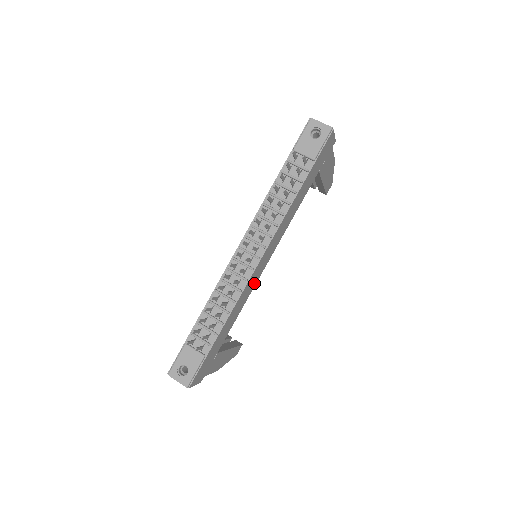
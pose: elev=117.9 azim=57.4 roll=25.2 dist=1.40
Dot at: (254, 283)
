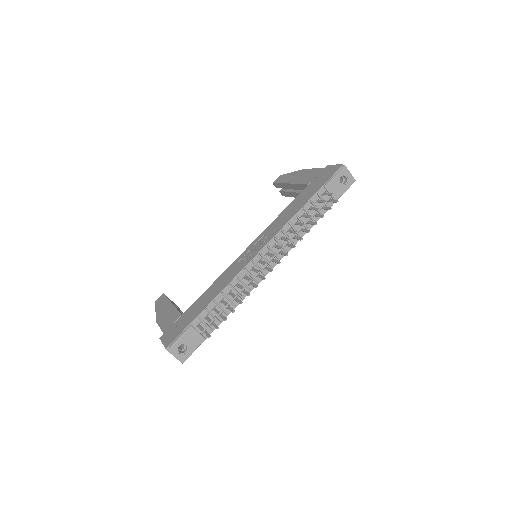
Dot at: occluded
